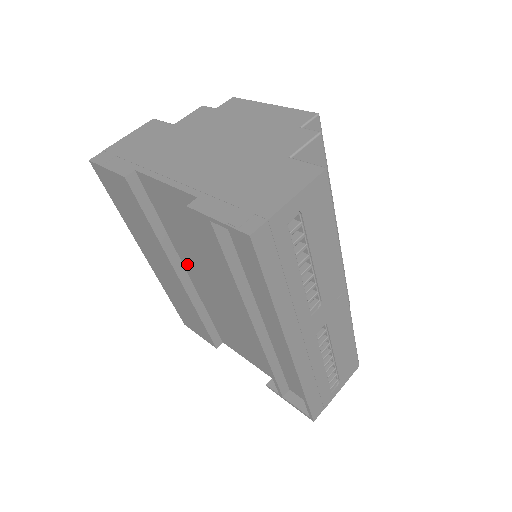
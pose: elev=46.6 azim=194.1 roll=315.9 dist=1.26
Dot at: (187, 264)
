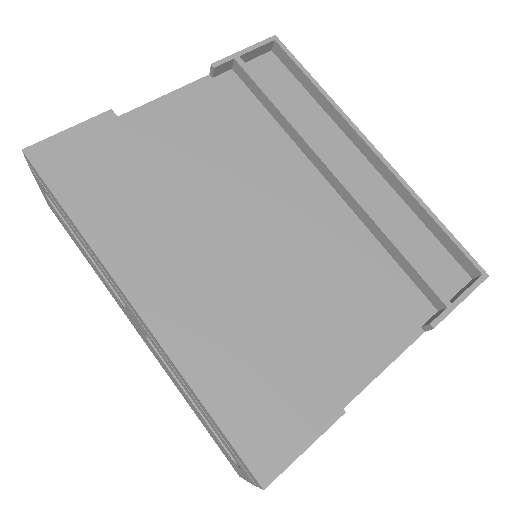
Dot at: (215, 228)
